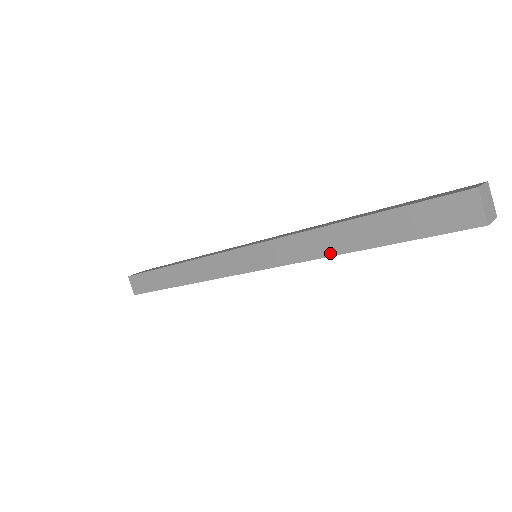
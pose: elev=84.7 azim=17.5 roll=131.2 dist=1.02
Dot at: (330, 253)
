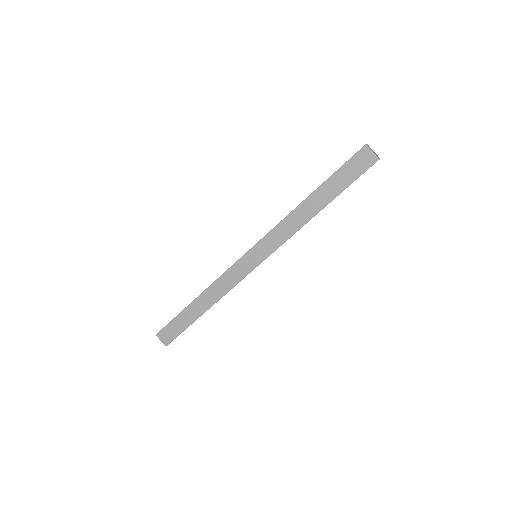
Dot at: (306, 221)
